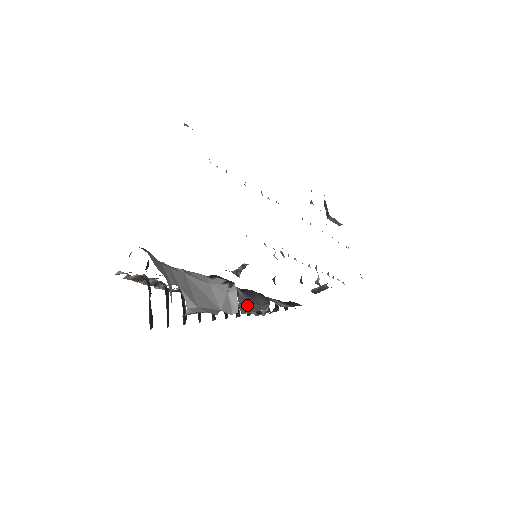
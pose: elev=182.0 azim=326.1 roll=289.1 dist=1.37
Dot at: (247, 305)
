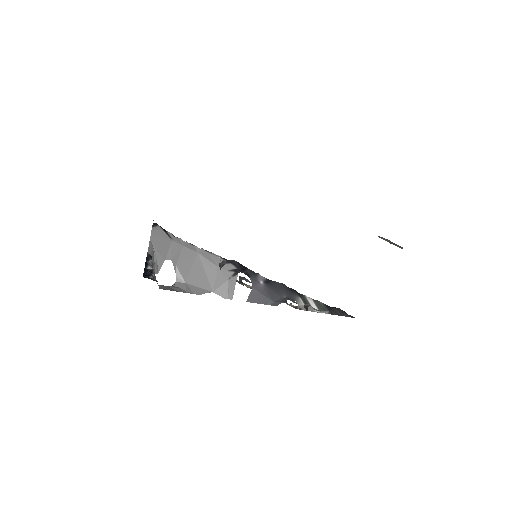
Dot at: (258, 296)
